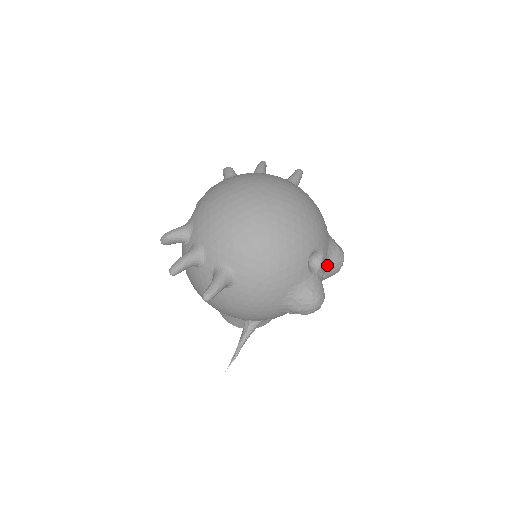
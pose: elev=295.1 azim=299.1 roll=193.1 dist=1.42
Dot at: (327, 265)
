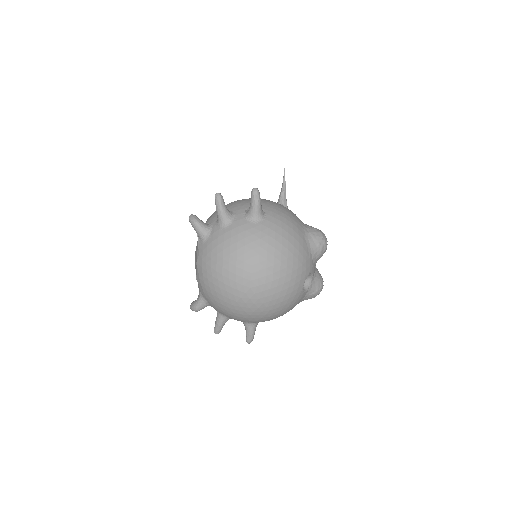
Dot at: (316, 262)
